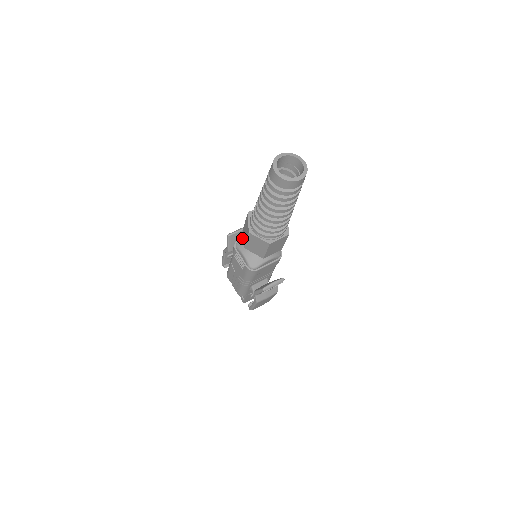
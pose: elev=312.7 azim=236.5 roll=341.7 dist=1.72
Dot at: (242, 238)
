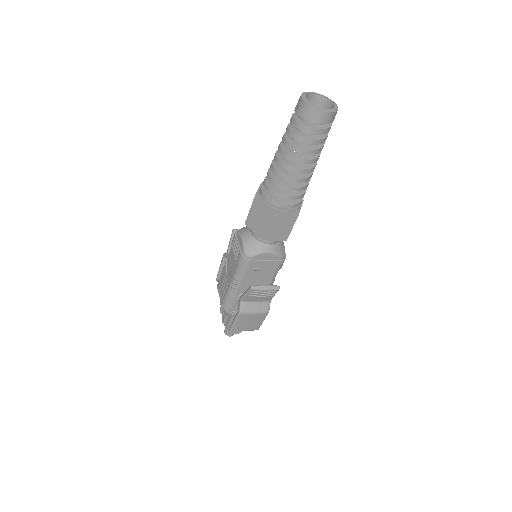
Dot at: occluded
